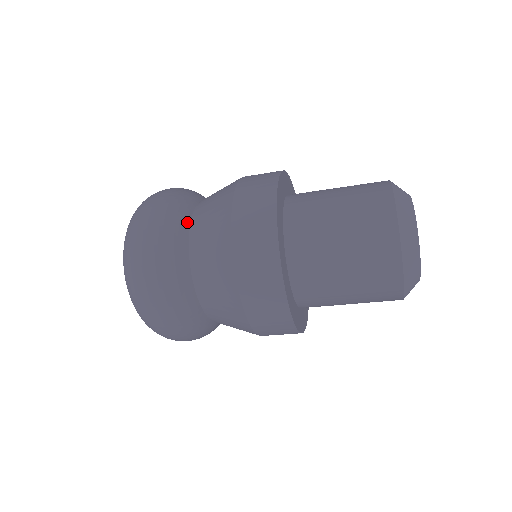
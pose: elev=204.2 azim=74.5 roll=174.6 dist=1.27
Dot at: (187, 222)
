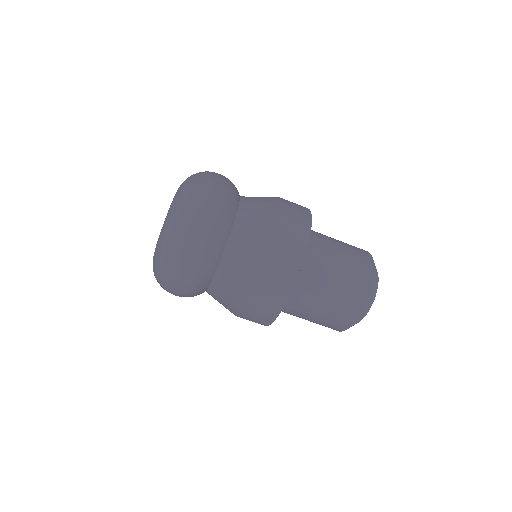
Dot at: (235, 214)
